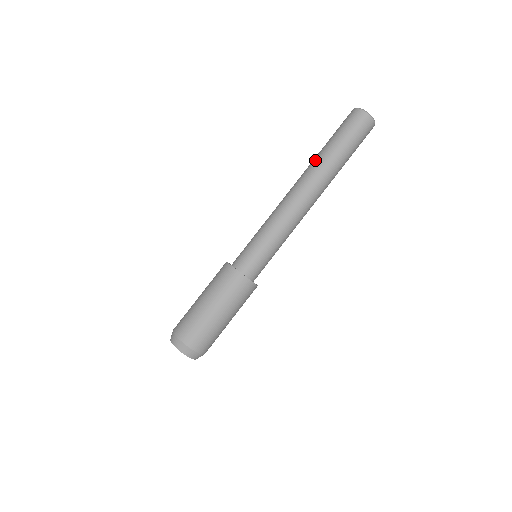
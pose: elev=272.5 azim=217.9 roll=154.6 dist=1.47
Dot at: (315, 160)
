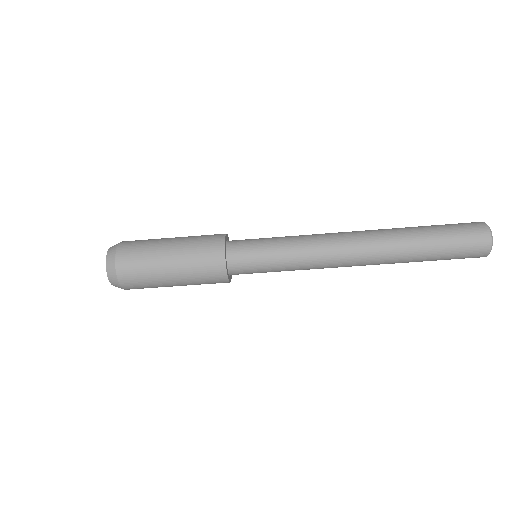
Dot at: (399, 235)
